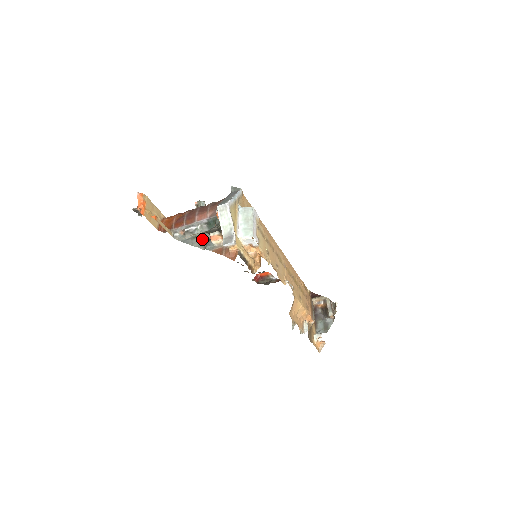
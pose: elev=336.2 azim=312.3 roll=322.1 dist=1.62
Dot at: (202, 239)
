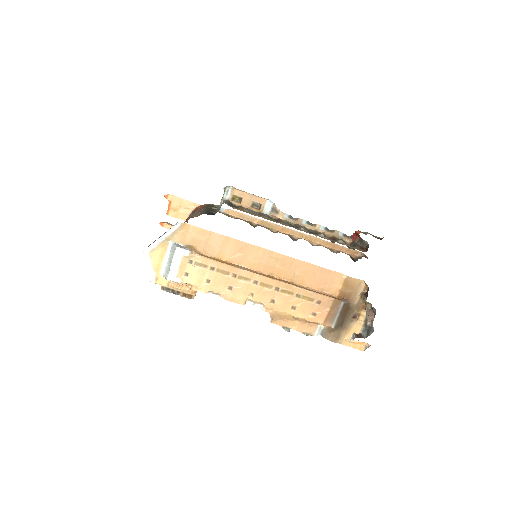
Dot at: occluded
